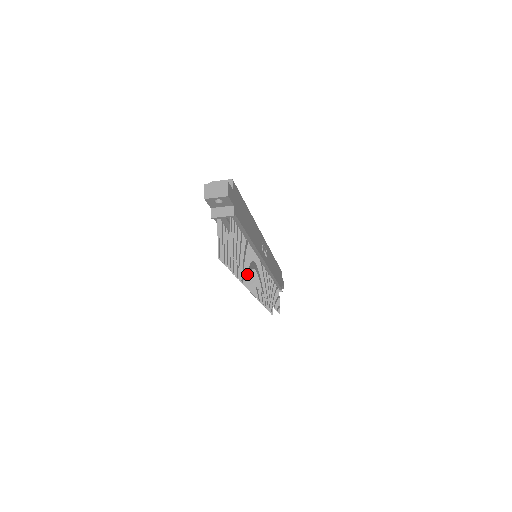
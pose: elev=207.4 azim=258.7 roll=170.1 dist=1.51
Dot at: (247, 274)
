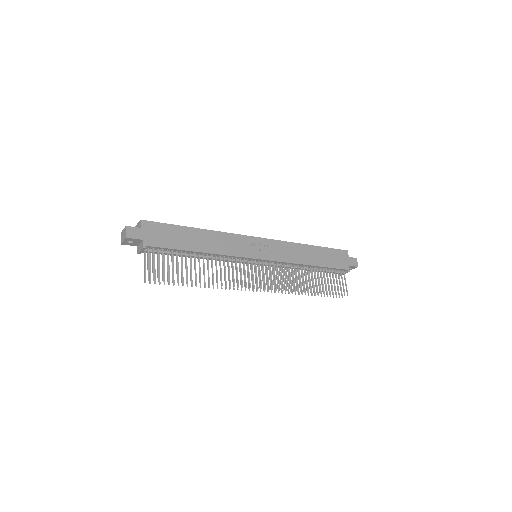
Dot at: occluded
